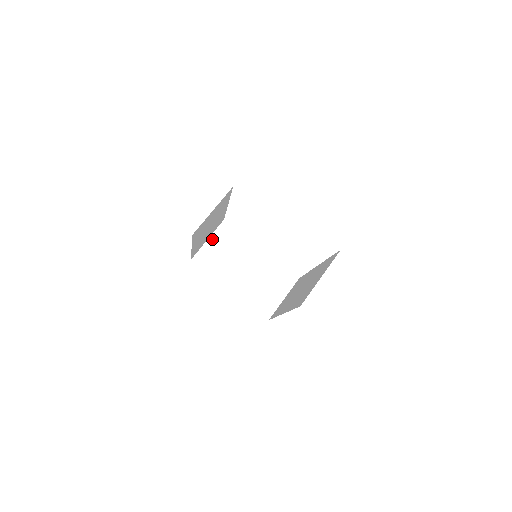
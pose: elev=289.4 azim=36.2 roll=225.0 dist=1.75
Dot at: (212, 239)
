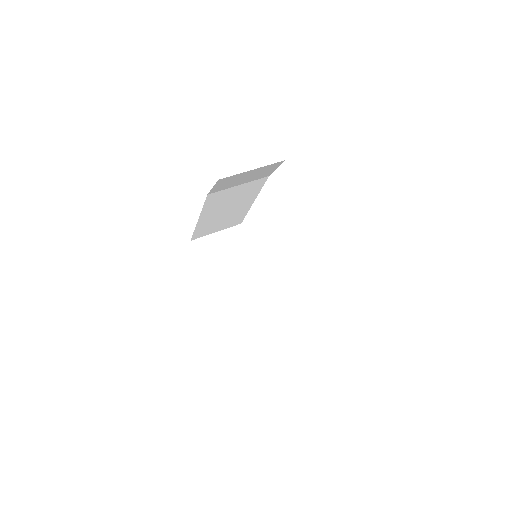
Dot at: (221, 234)
